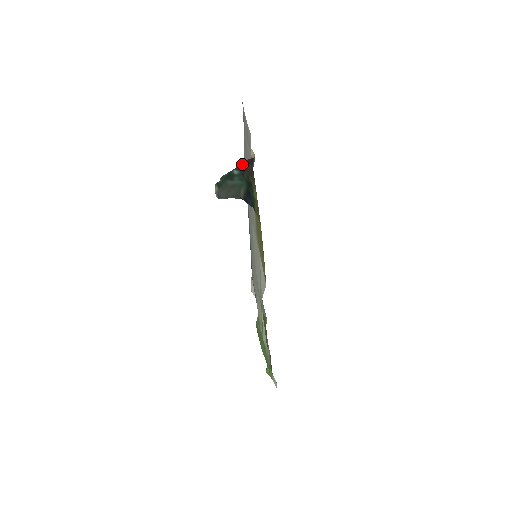
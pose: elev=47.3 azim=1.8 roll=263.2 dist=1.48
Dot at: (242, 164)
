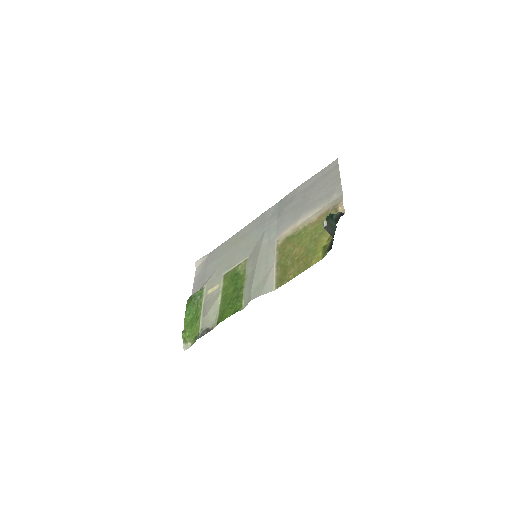
Dot at: (338, 213)
